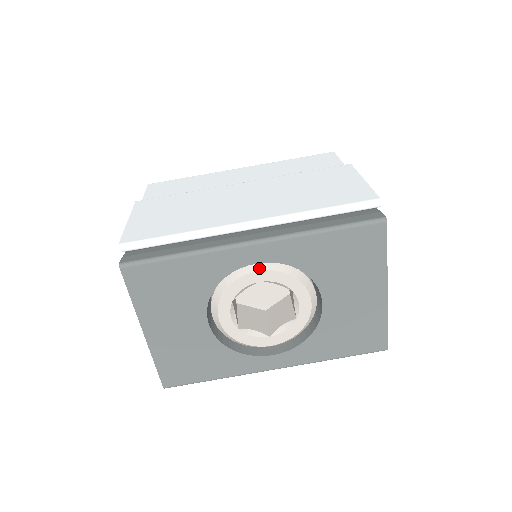
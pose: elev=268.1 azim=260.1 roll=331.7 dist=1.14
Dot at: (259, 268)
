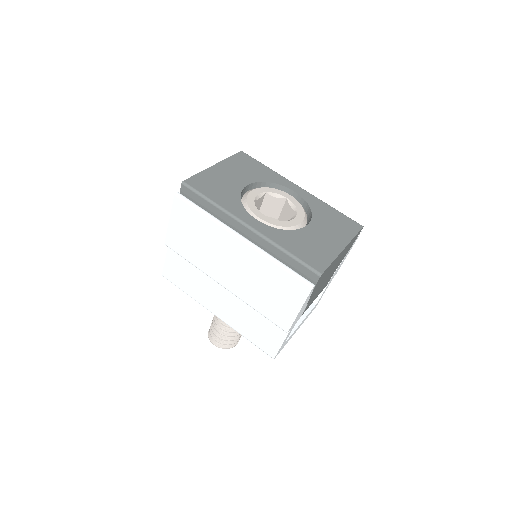
Dot at: (292, 196)
